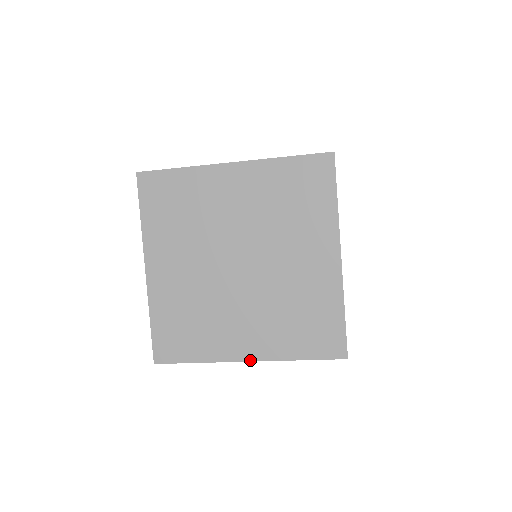
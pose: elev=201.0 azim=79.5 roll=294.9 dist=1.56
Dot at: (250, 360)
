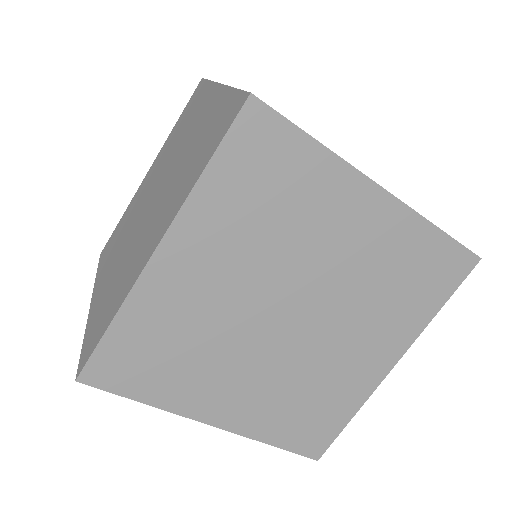
Dot at: (158, 244)
